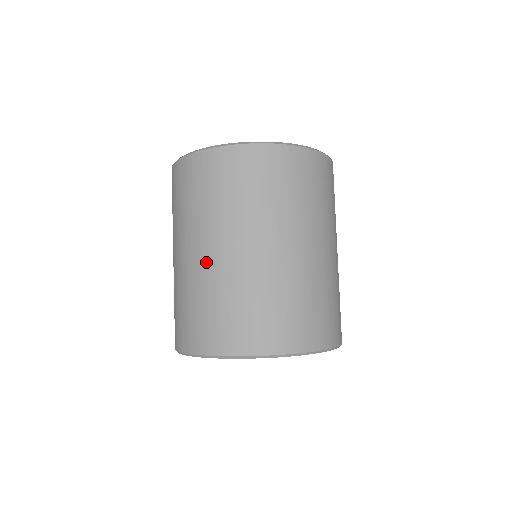
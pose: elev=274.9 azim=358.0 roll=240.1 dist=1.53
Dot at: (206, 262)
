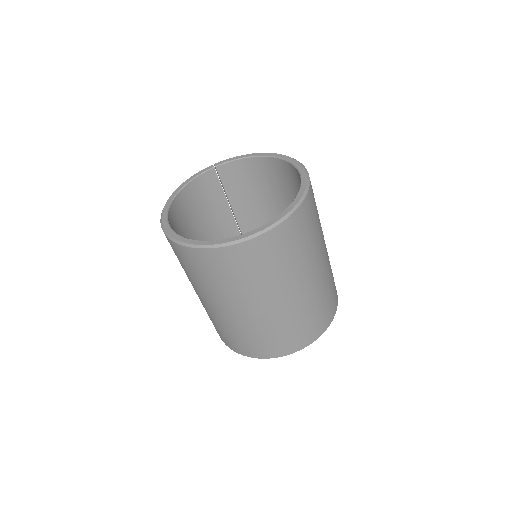
Dot at: (282, 307)
